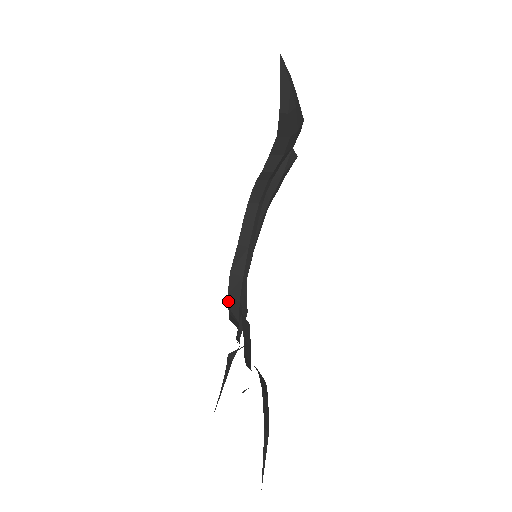
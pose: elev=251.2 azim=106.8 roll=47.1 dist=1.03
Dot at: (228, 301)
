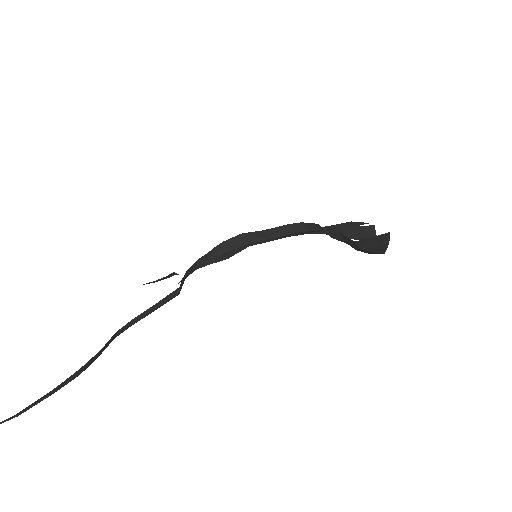
Dot at: (219, 245)
